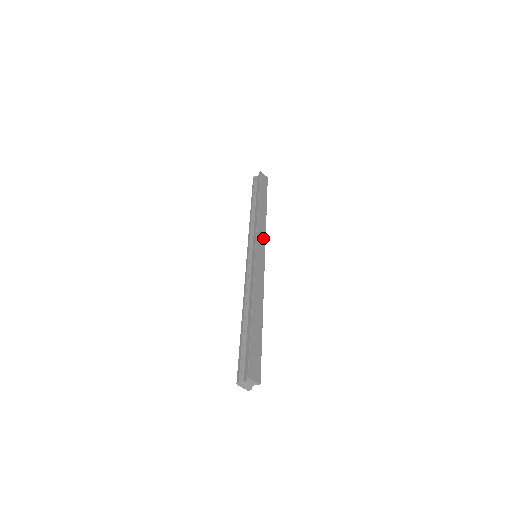
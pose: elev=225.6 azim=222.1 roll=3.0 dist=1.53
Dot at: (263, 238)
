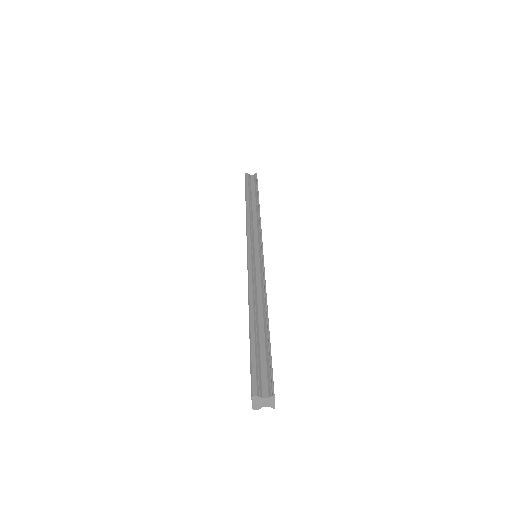
Dot at: occluded
